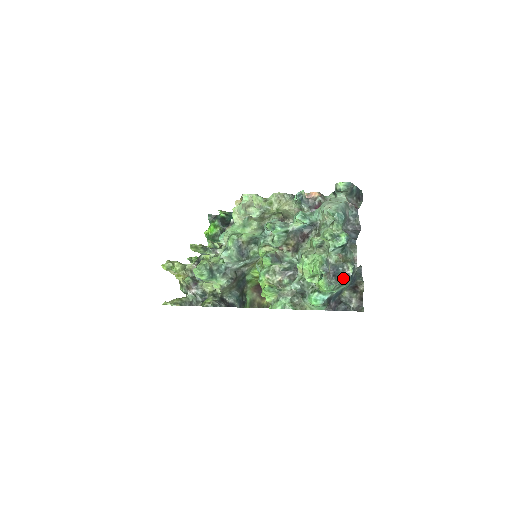
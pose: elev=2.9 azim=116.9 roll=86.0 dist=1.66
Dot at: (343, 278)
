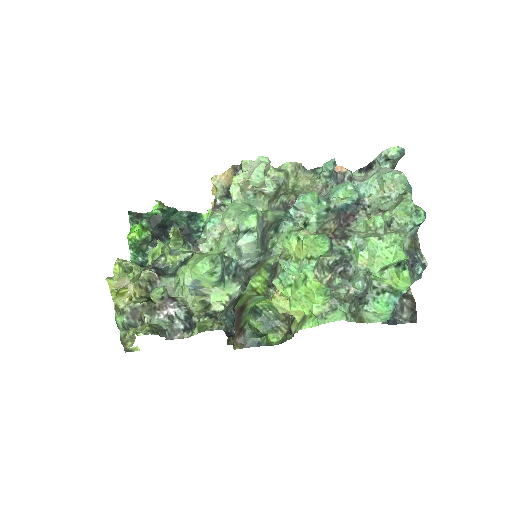
Dot at: (422, 269)
